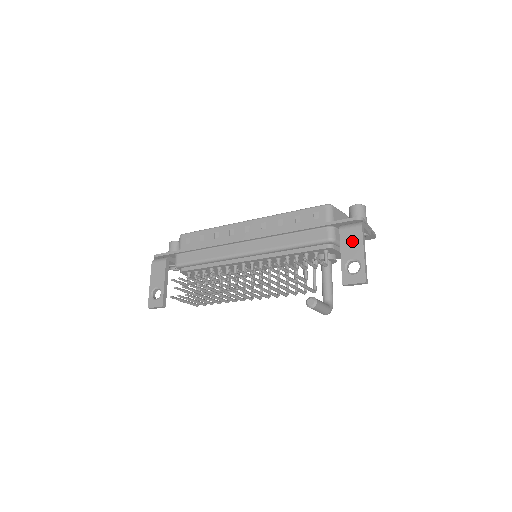
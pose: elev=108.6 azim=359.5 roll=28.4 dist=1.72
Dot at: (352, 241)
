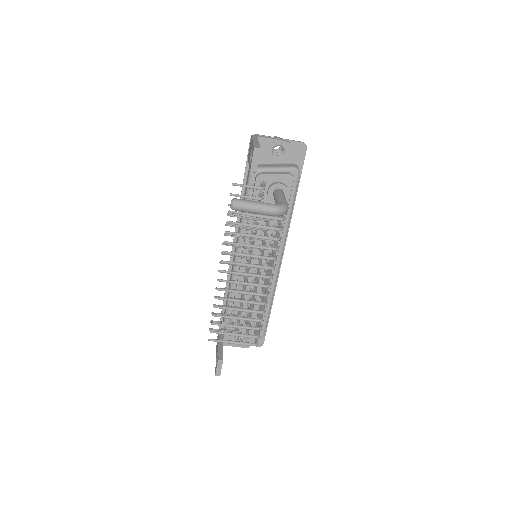
Dot at: (250, 149)
